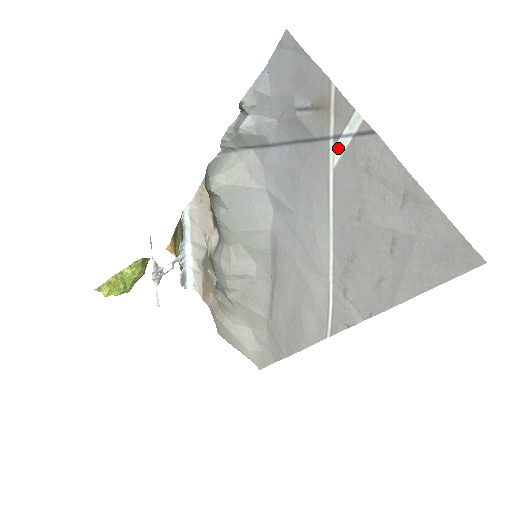
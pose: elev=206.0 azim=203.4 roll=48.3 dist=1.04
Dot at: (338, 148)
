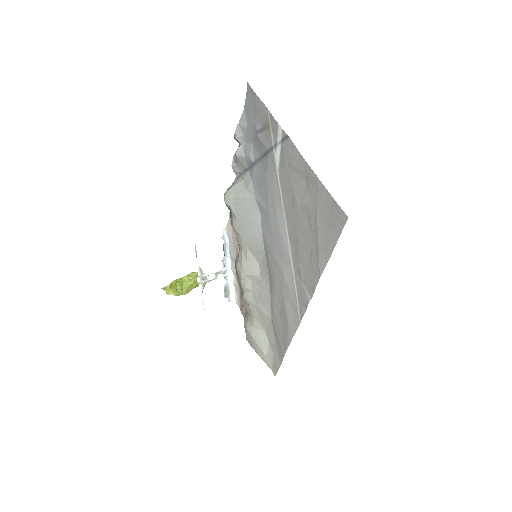
Dot at: (277, 154)
